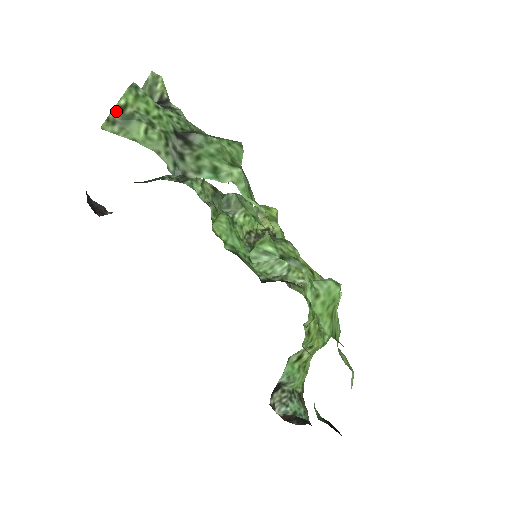
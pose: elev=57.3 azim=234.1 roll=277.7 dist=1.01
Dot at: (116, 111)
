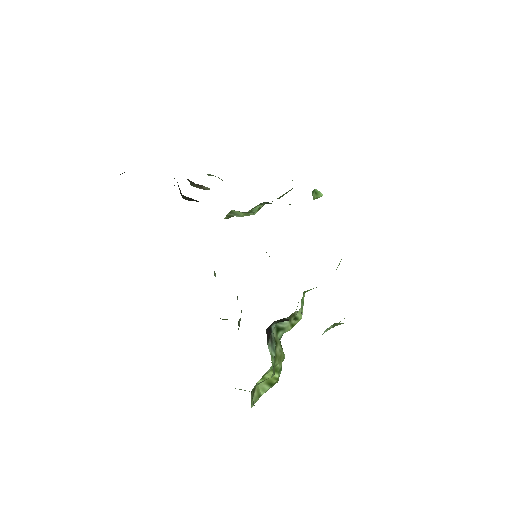
Dot at: occluded
